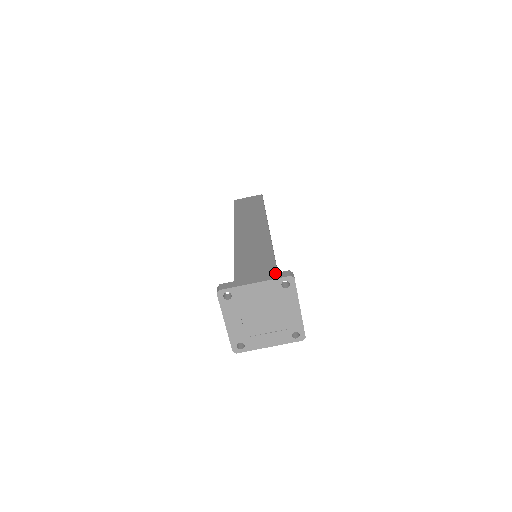
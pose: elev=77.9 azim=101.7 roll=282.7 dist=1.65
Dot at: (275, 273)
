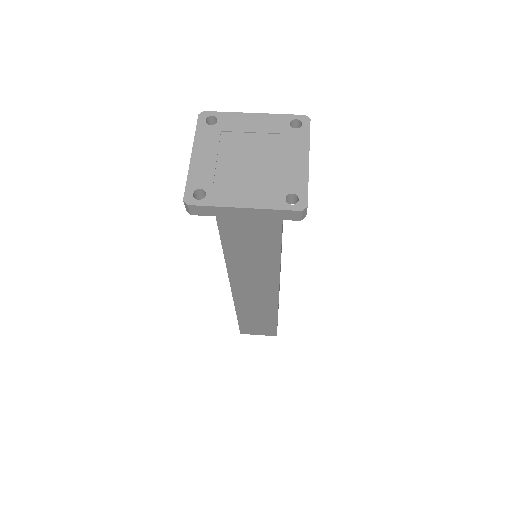
Dot at: occluded
